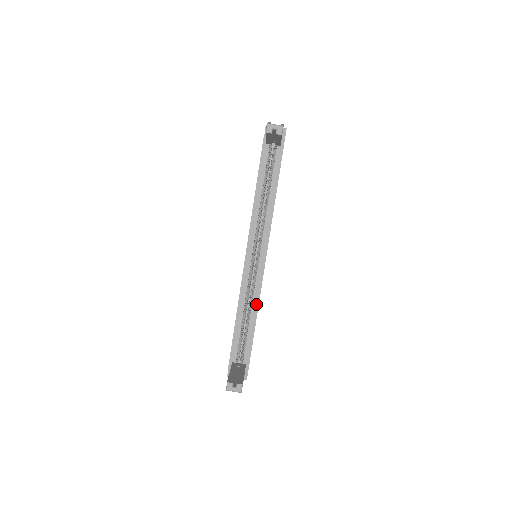
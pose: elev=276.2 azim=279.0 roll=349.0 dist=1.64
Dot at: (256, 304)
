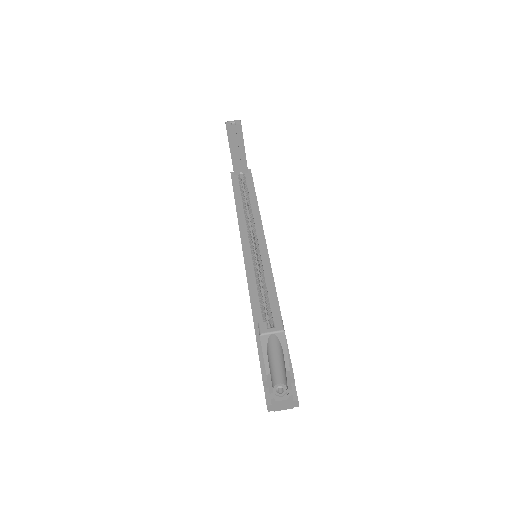
Dot at: (273, 295)
